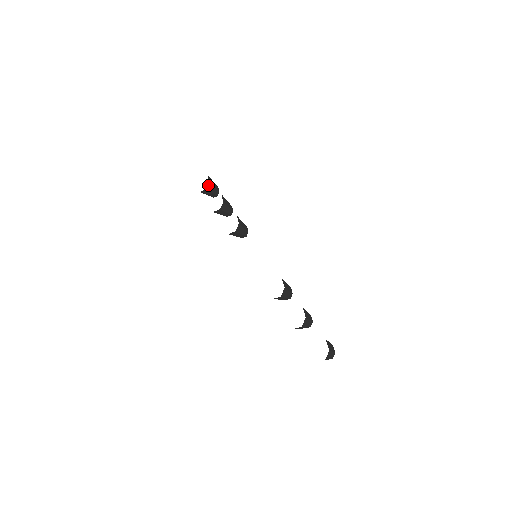
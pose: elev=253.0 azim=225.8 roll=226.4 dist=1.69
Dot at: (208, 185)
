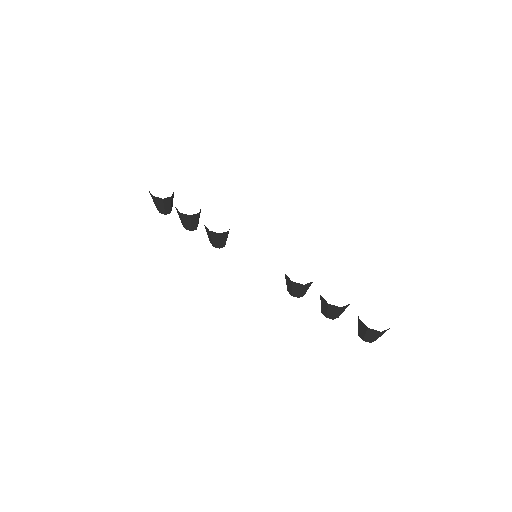
Dot at: (173, 193)
